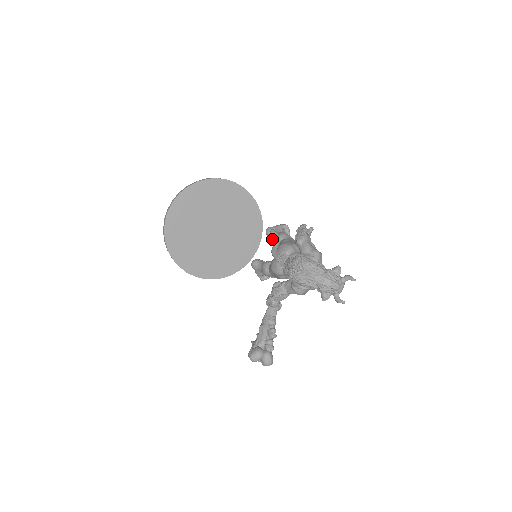
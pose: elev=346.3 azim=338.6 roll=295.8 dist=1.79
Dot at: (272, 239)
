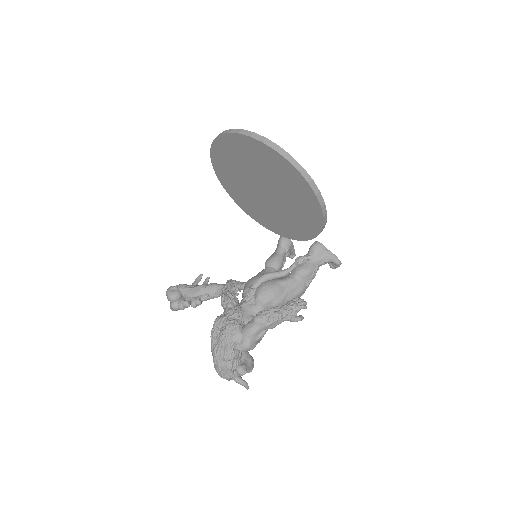
Dot at: occluded
